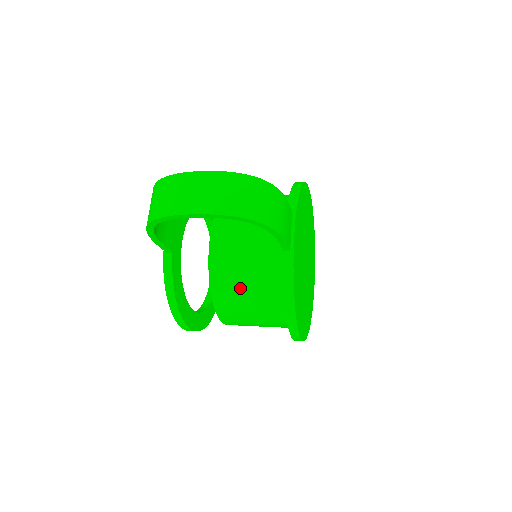
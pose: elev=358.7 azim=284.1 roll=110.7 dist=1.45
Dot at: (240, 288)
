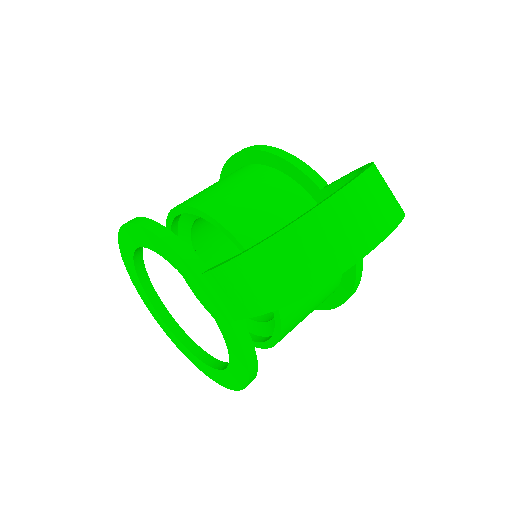
Dot at: (307, 297)
